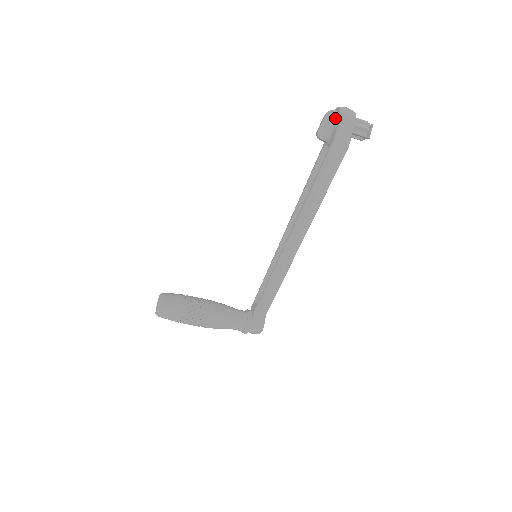
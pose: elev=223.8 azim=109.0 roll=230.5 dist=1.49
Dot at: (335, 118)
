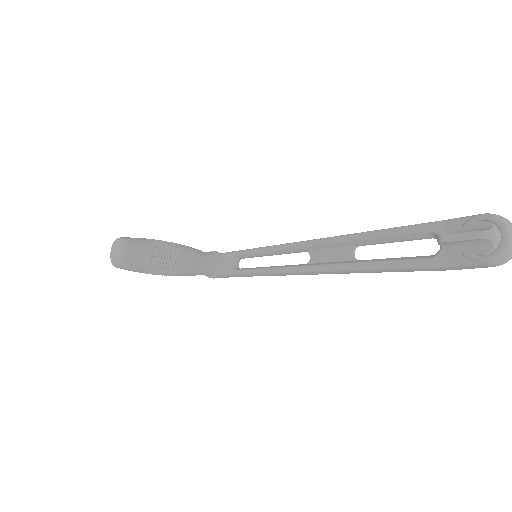
Dot at: (482, 251)
